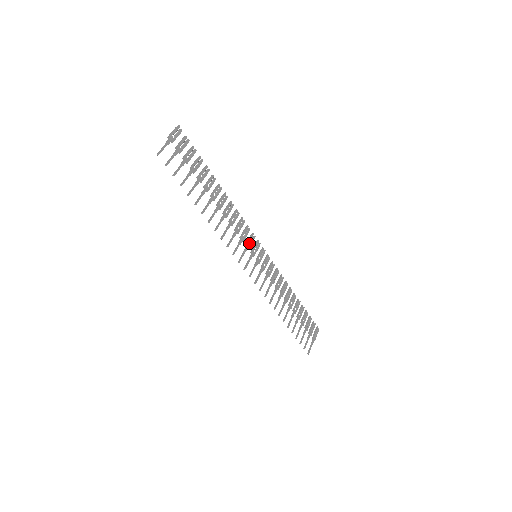
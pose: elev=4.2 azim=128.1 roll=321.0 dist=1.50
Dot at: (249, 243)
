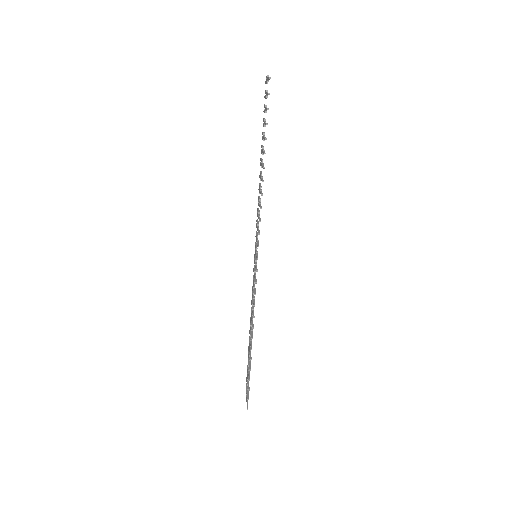
Dot at: (256, 238)
